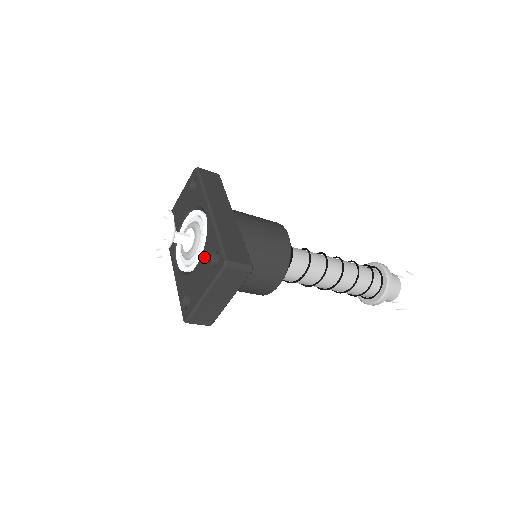
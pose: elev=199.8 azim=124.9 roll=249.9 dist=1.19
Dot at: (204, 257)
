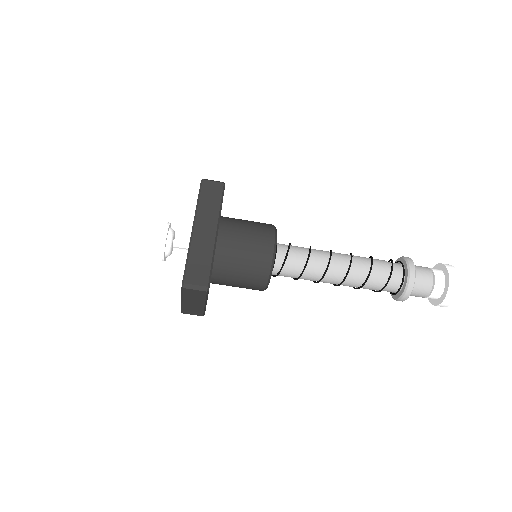
Dot at: occluded
